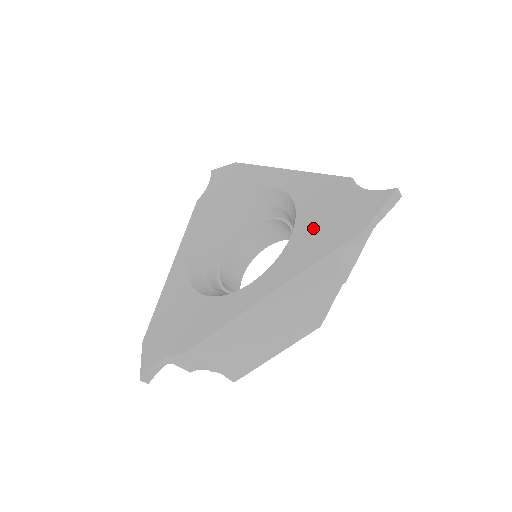
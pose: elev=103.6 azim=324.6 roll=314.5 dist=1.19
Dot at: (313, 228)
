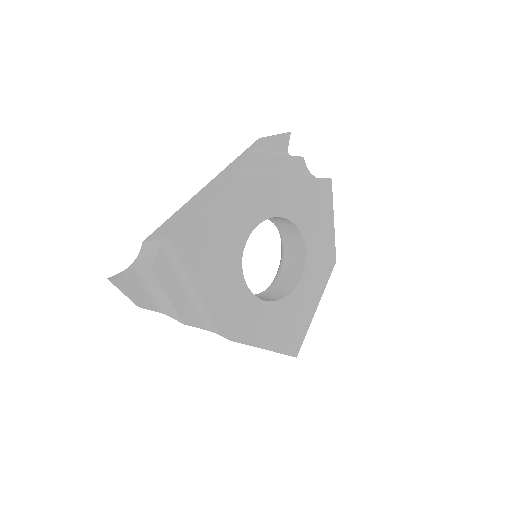
Dot at: occluded
